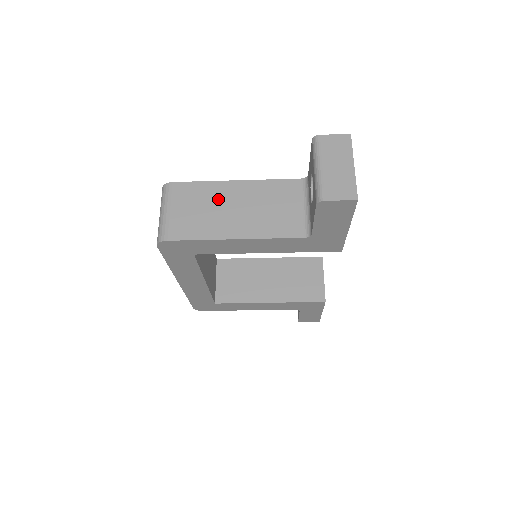
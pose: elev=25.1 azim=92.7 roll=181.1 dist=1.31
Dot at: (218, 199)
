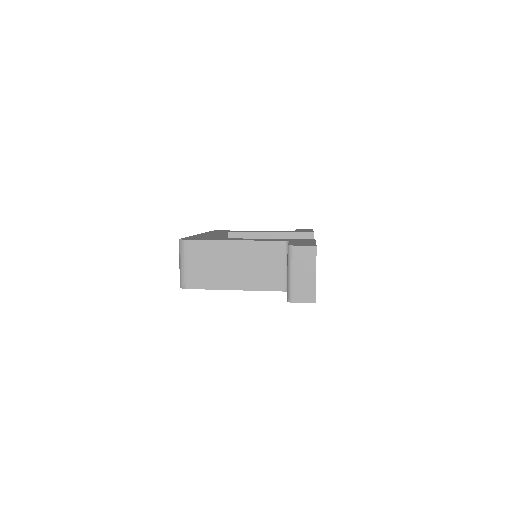
Dot at: (221, 256)
